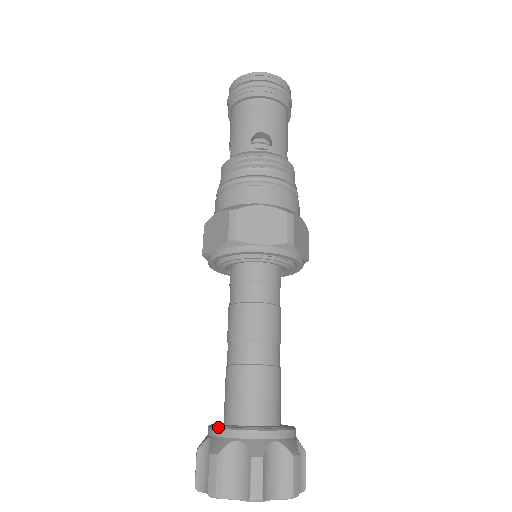
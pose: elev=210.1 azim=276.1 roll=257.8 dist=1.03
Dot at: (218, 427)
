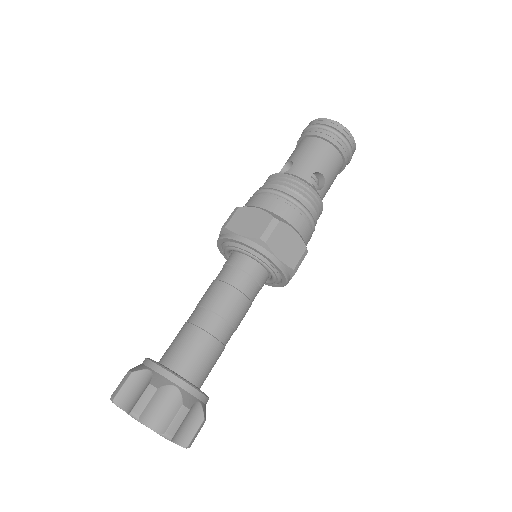
Dot at: (164, 367)
